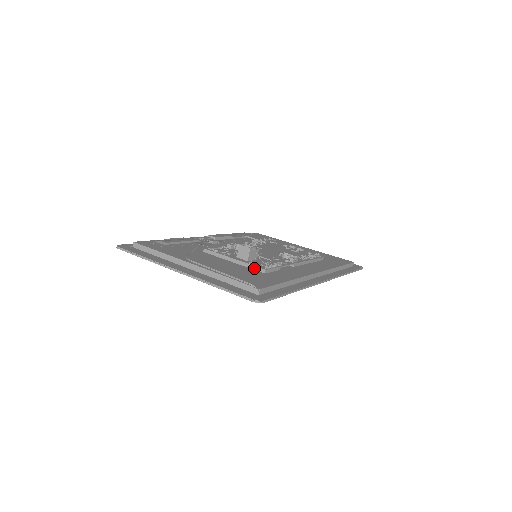
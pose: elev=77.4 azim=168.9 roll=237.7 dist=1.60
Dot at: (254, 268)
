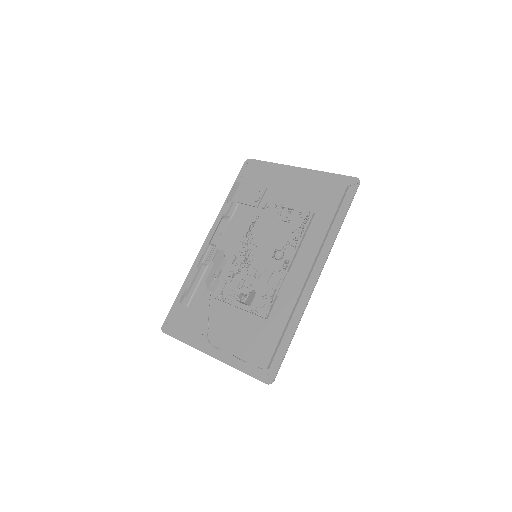
Dot at: (257, 316)
